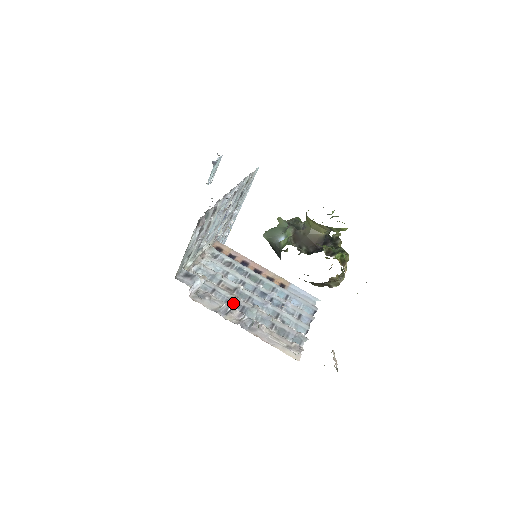
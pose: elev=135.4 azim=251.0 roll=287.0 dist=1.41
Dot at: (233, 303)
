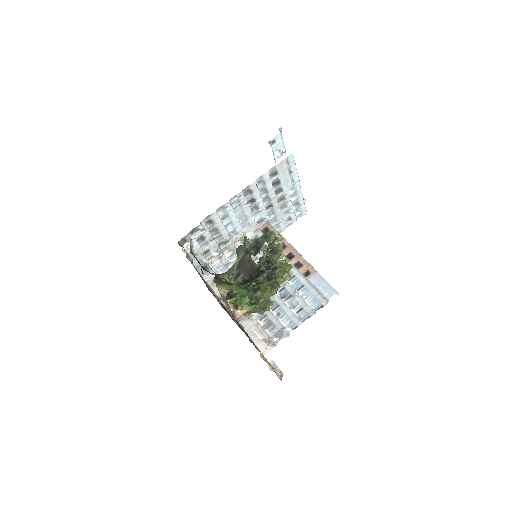
Dot at: occluded
